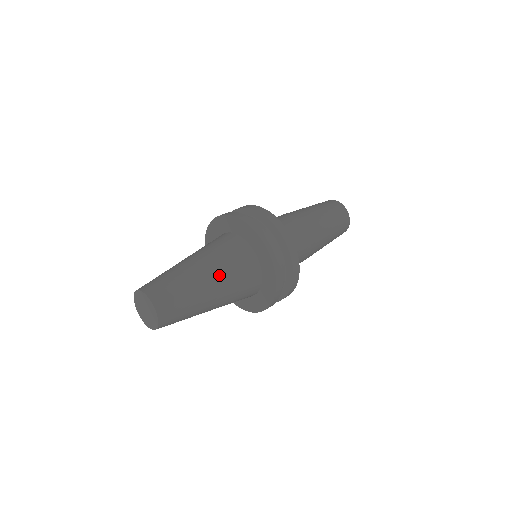
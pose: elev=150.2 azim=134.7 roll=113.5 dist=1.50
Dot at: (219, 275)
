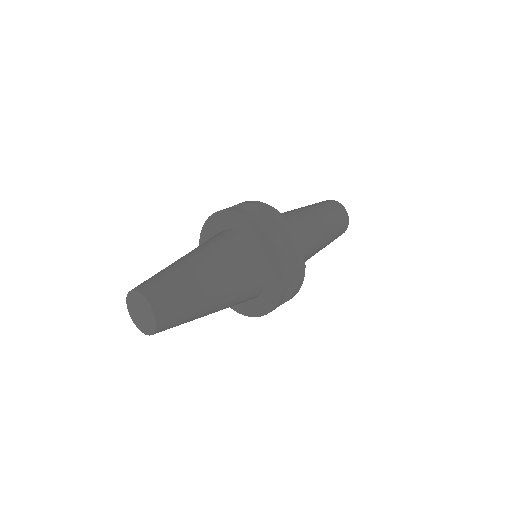
Dot at: (226, 287)
